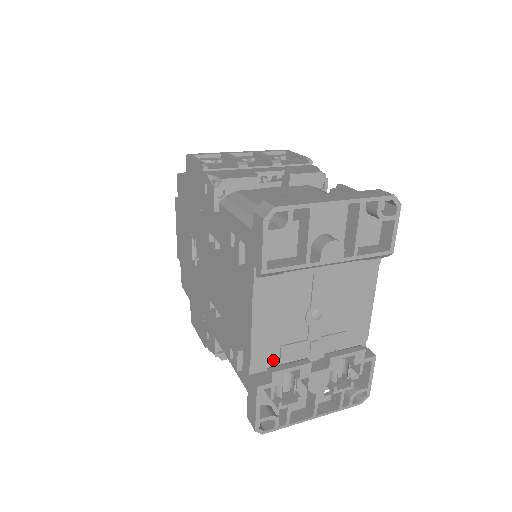
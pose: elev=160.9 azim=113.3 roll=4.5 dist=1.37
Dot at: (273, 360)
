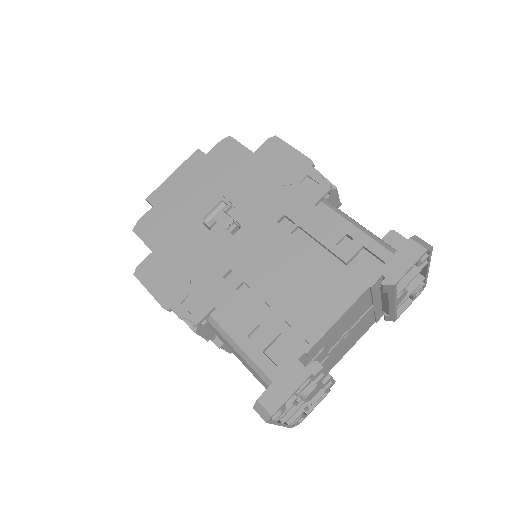
Dot at: (312, 356)
